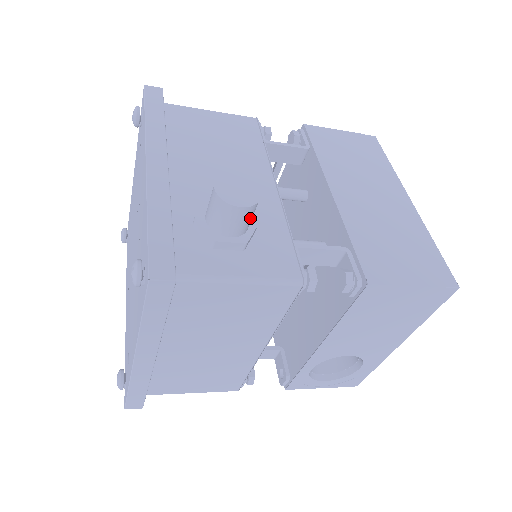
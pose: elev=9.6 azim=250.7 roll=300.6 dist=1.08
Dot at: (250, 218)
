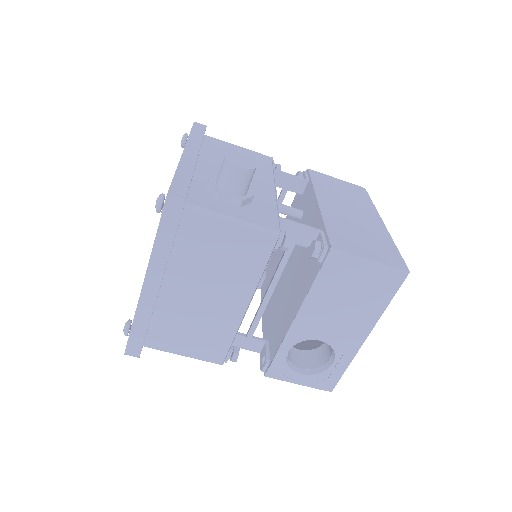
Dot at: (247, 182)
